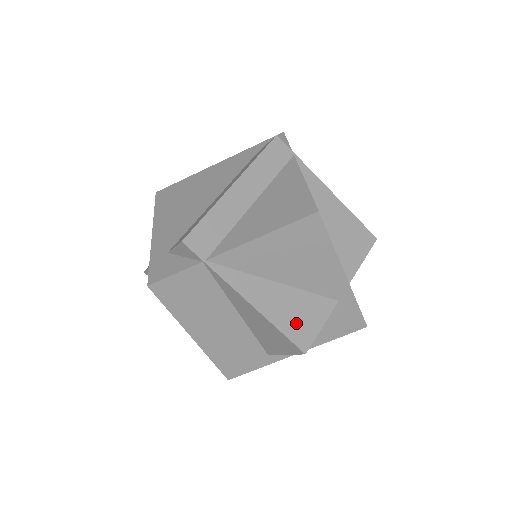
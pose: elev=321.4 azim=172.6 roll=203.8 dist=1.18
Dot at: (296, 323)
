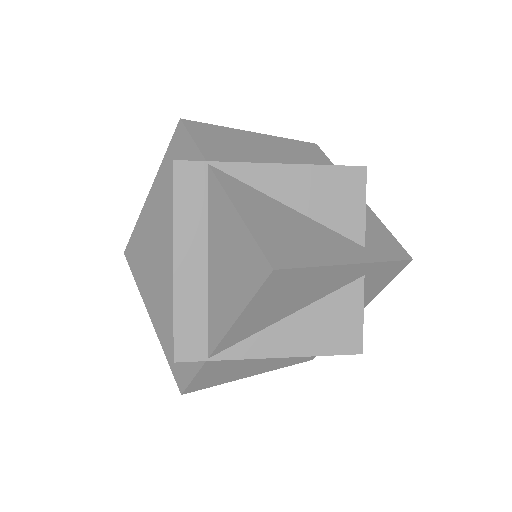
Dot at: (334, 335)
